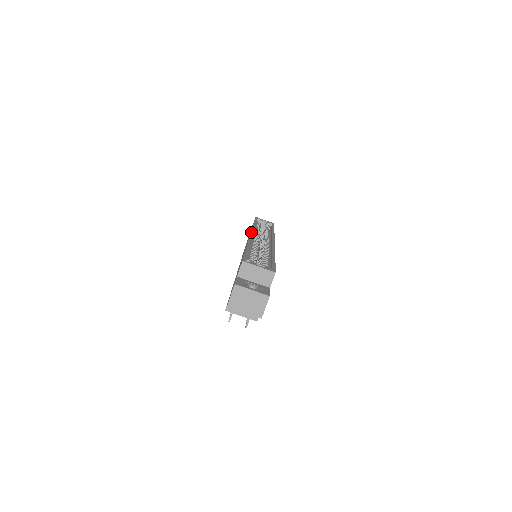
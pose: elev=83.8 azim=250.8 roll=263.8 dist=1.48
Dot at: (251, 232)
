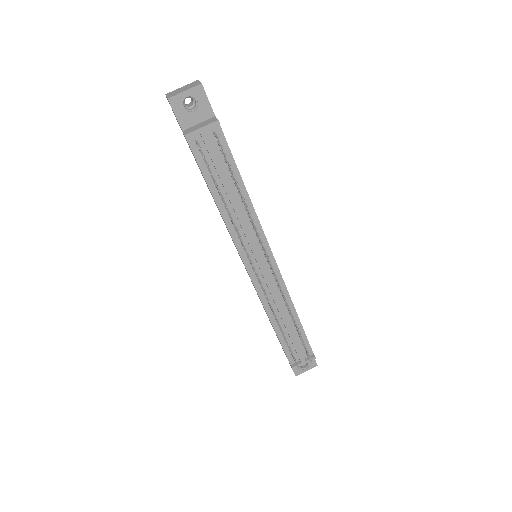
Dot at: (238, 253)
